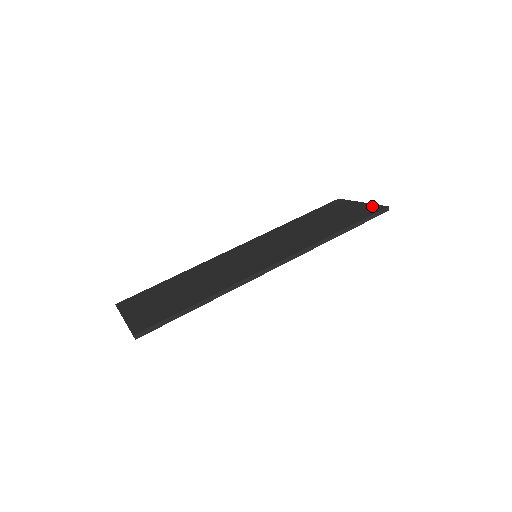
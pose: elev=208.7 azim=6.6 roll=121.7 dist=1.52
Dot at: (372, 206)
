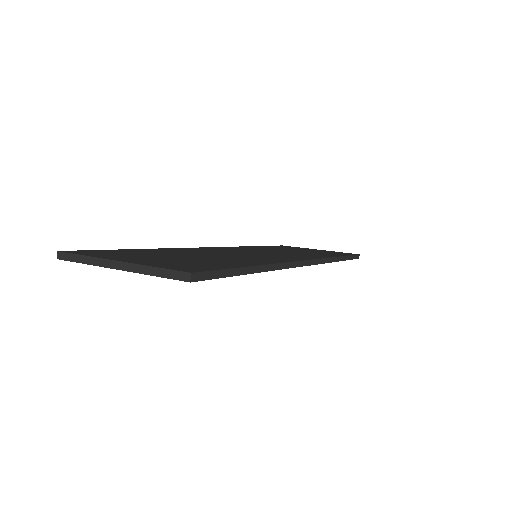
Dot at: (340, 252)
